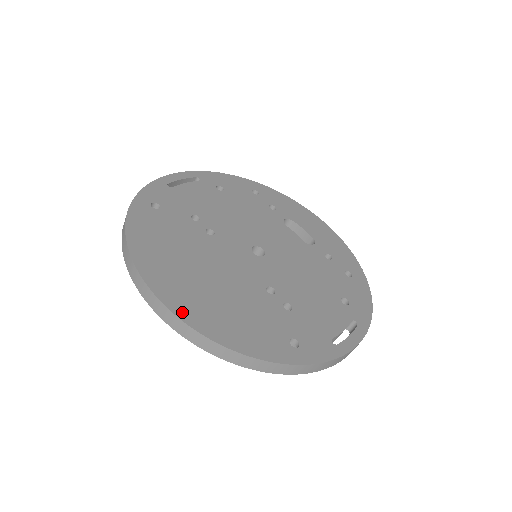
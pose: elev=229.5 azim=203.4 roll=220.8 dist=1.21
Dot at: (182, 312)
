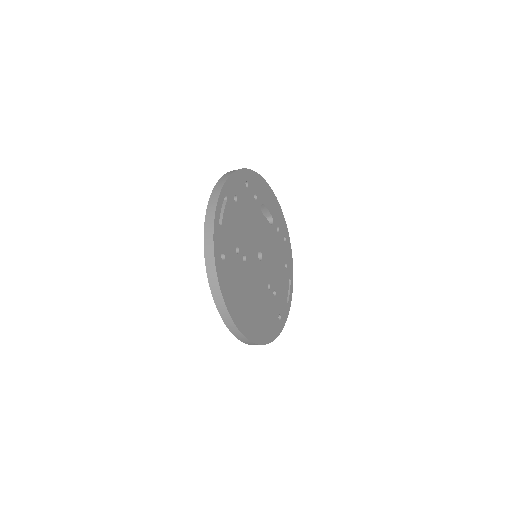
Dot at: (254, 338)
